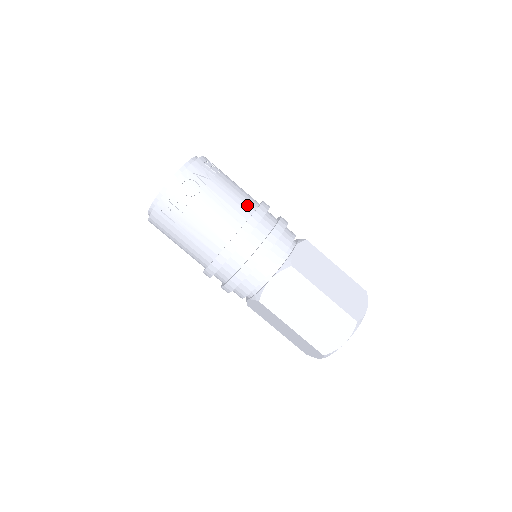
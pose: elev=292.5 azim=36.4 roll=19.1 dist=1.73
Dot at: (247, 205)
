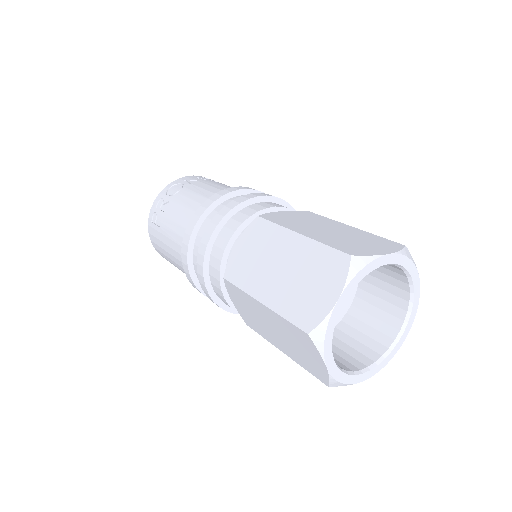
Dot at: occluded
